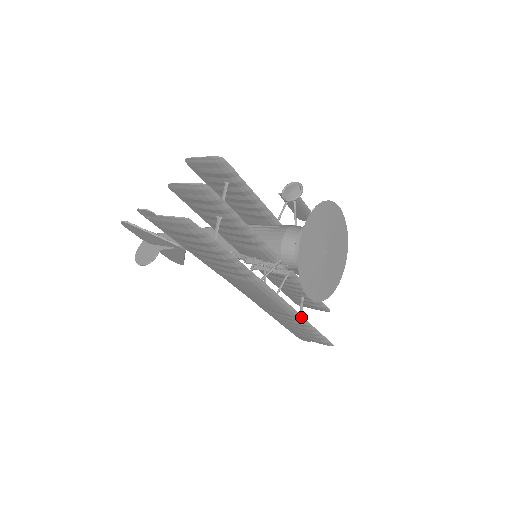
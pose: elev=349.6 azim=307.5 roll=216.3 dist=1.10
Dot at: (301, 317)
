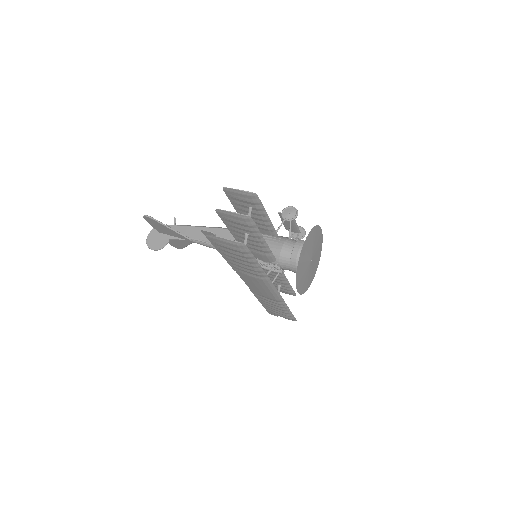
Dot at: (284, 302)
